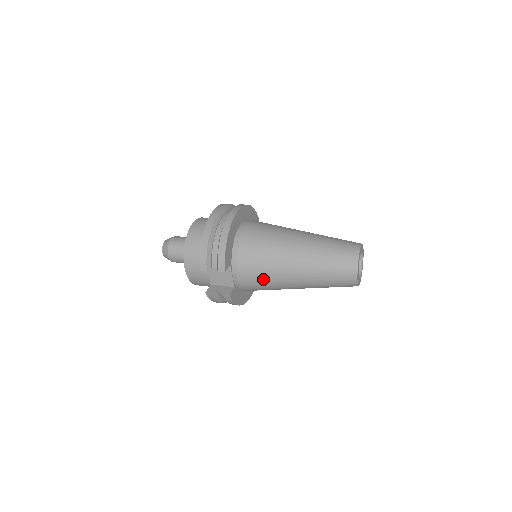
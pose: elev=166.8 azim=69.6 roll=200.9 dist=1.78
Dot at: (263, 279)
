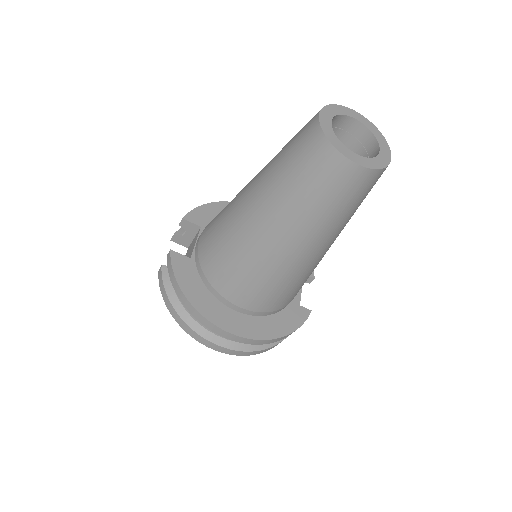
Dot at: (219, 221)
